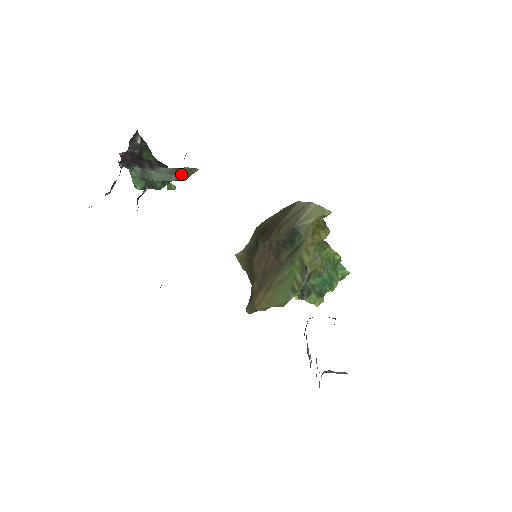
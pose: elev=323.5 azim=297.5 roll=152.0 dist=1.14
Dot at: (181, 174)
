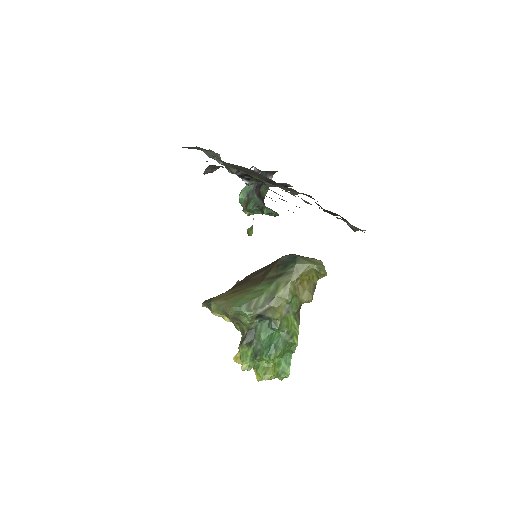
Dot at: (268, 208)
